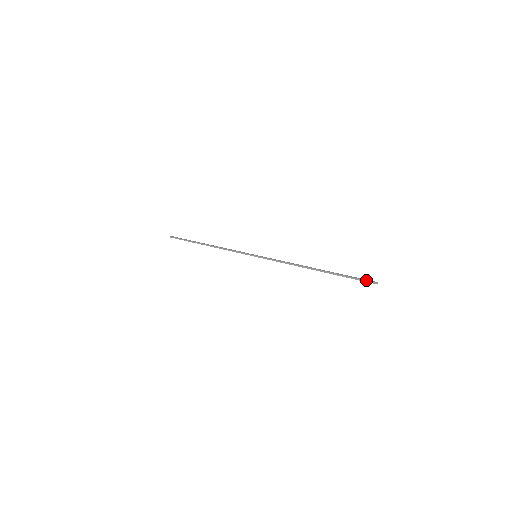
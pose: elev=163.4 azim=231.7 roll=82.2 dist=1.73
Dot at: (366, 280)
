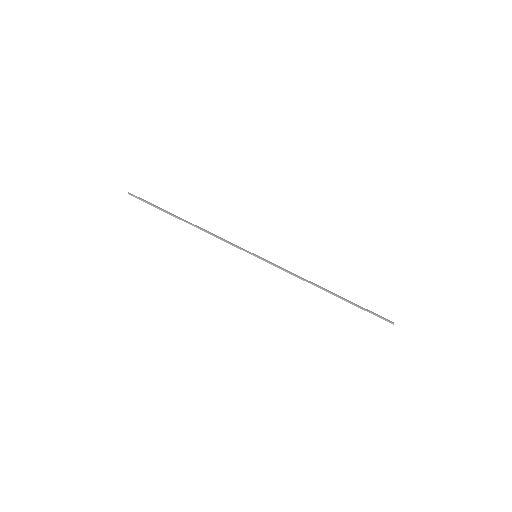
Dot at: occluded
